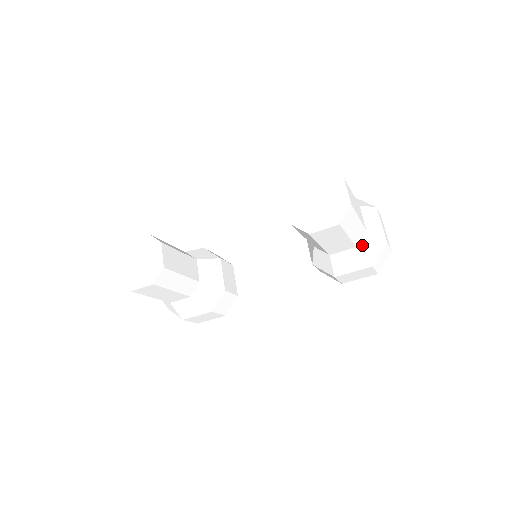
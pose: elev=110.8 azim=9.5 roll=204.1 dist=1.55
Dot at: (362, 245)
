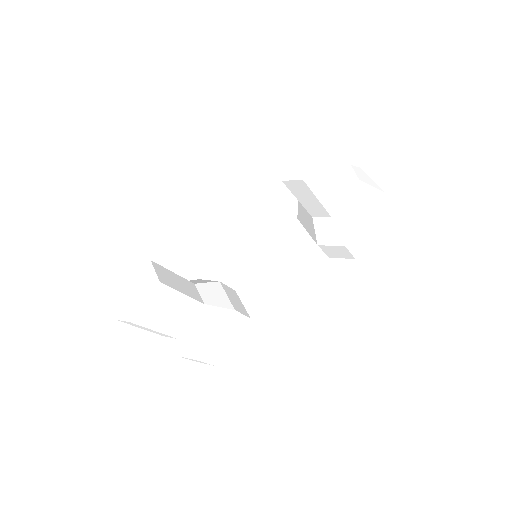
Dot at: (361, 196)
